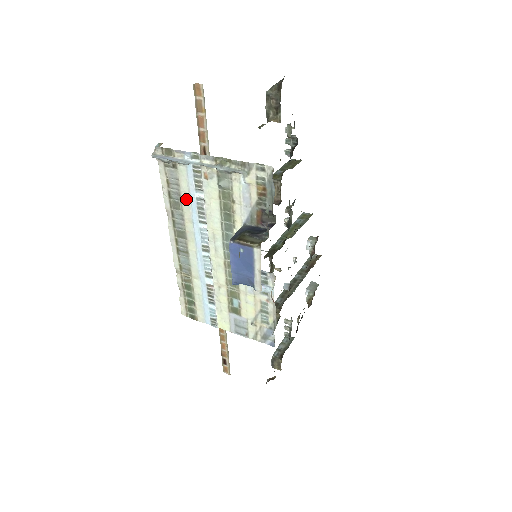
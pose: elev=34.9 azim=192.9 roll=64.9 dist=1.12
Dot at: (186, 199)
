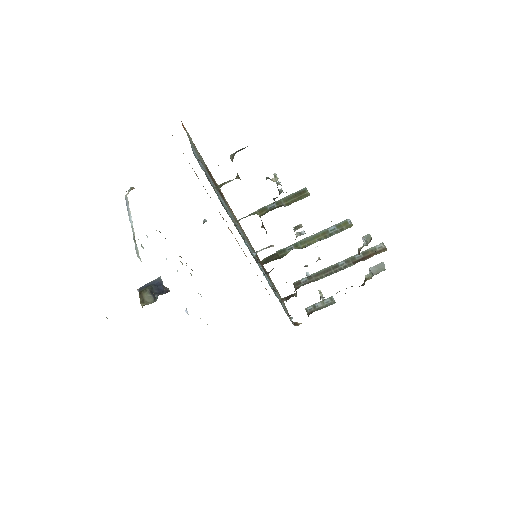
Dot at: occluded
